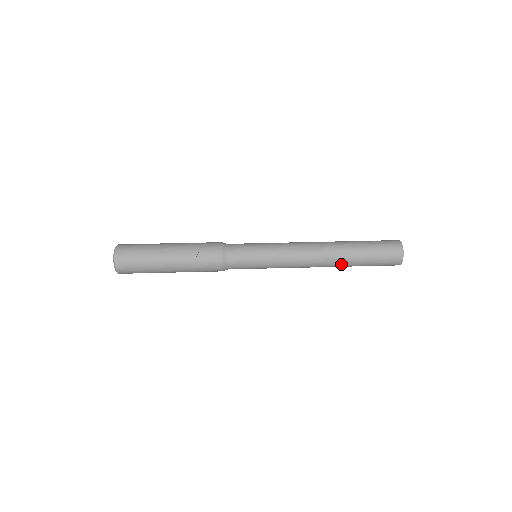
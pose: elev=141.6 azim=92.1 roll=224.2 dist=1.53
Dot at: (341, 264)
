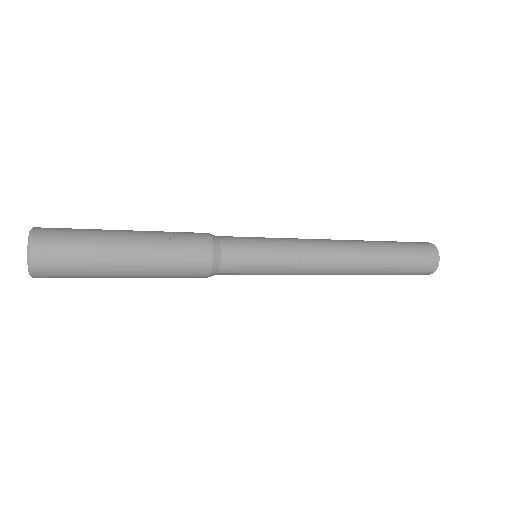
Dot at: (371, 261)
